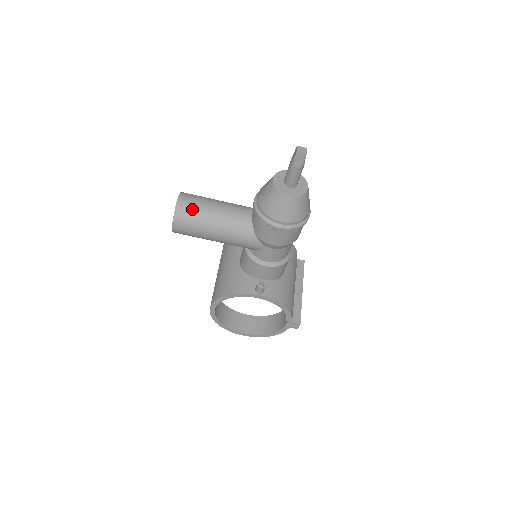
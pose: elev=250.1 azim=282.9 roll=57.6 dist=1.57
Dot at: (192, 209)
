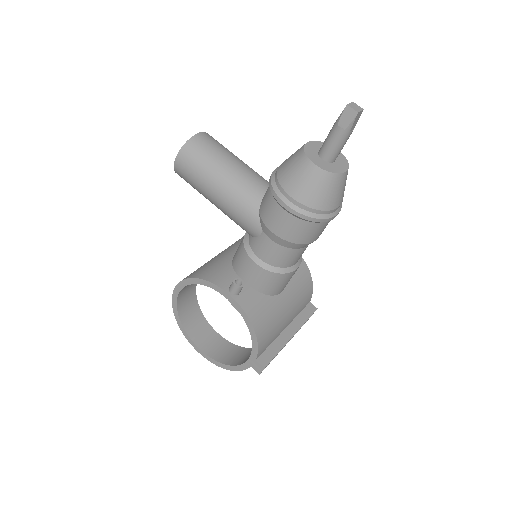
Dot at: (205, 150)
